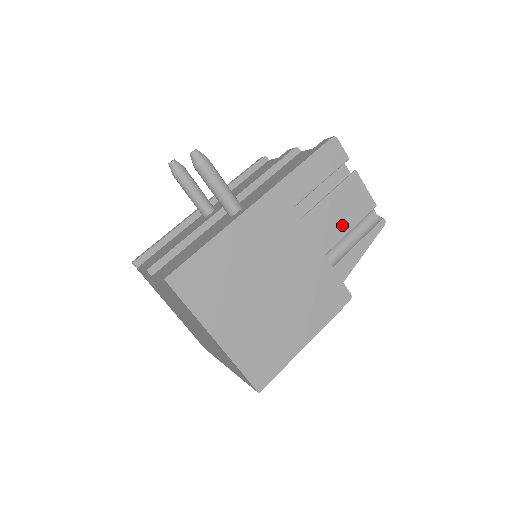
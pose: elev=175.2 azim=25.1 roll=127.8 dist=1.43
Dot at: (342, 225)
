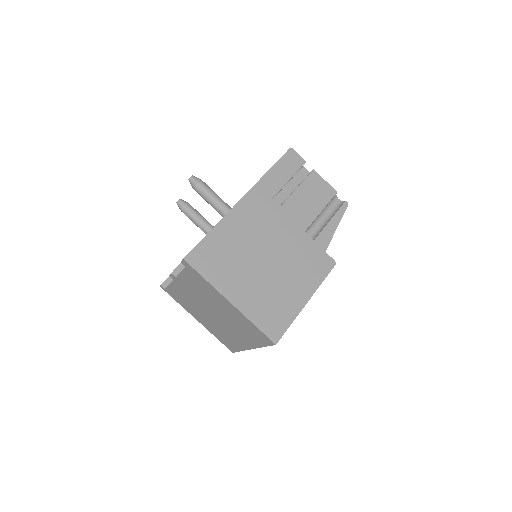
Dot at: (313, 209)
